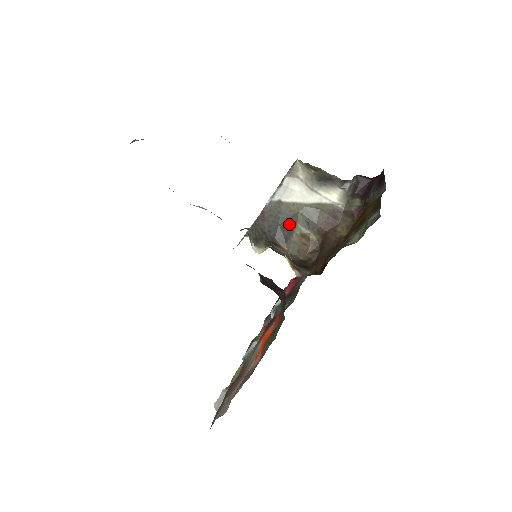
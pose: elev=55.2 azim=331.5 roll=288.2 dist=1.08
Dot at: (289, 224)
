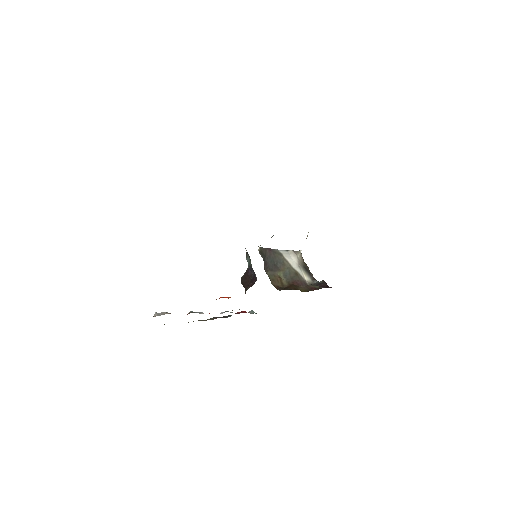
Dot at: (278, 267)
